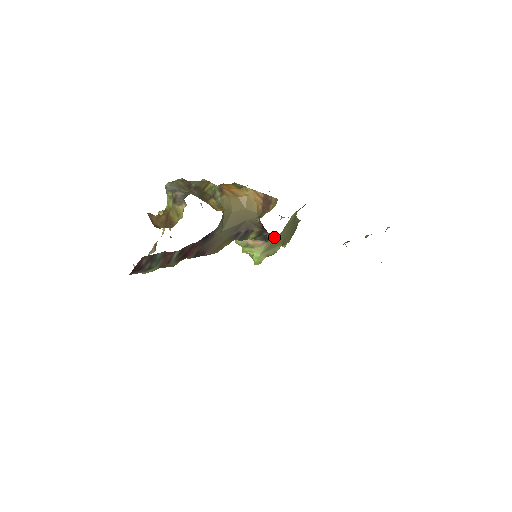
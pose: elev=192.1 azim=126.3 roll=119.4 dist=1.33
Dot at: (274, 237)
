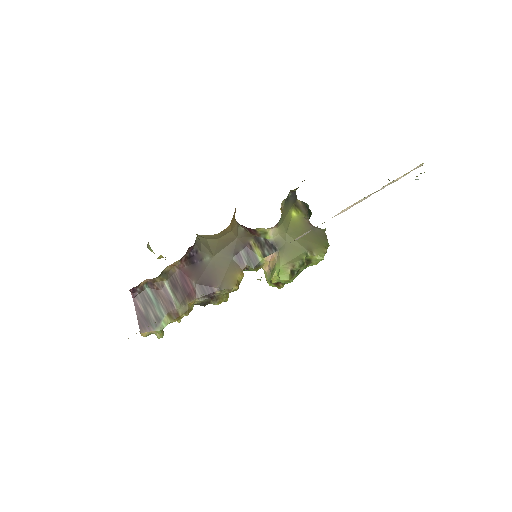
Dot at: (280, 240)
